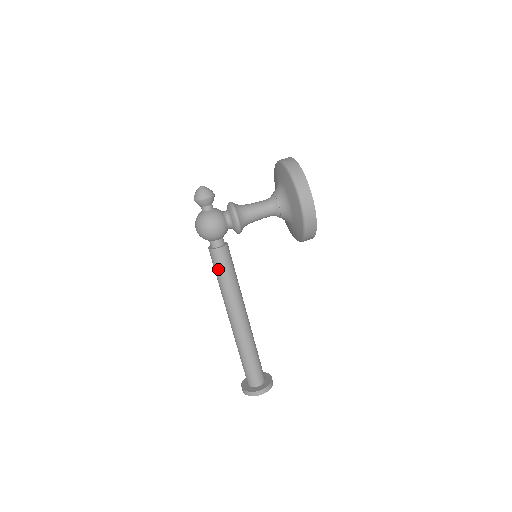
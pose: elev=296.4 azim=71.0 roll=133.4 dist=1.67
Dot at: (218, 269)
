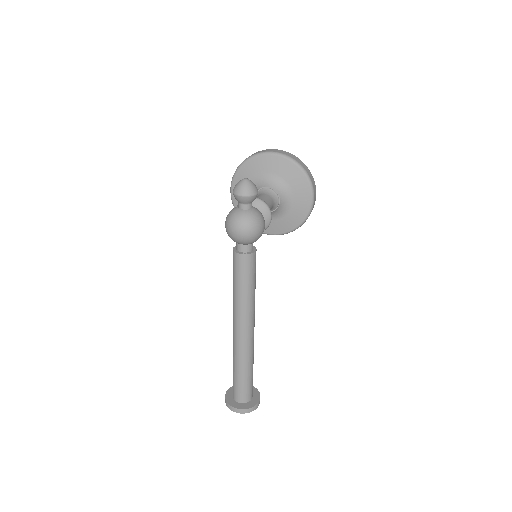
Dot at: (250, 276)
